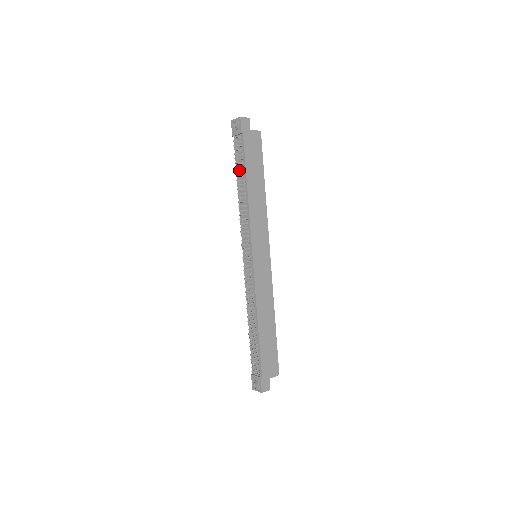
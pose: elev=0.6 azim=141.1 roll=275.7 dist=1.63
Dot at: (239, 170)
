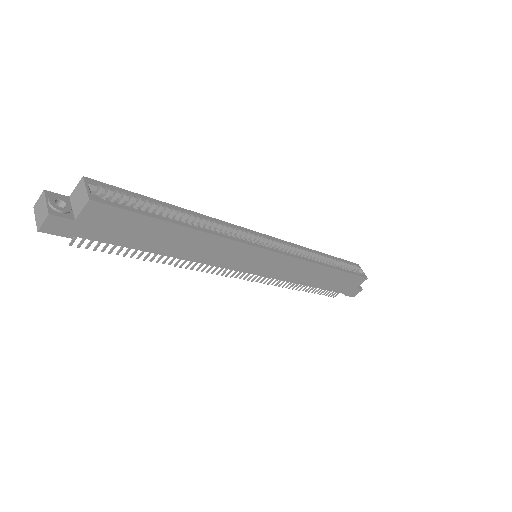
Dot at: occluded
